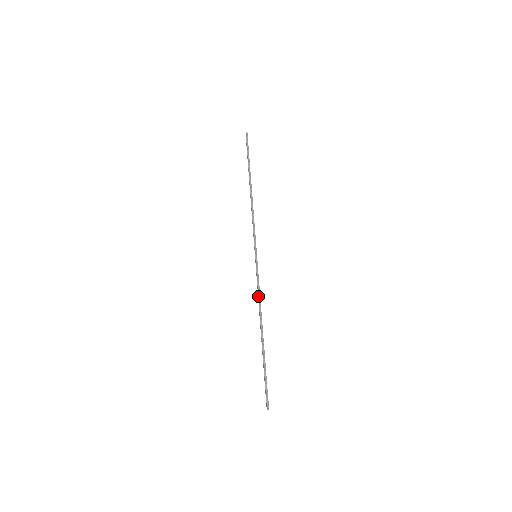
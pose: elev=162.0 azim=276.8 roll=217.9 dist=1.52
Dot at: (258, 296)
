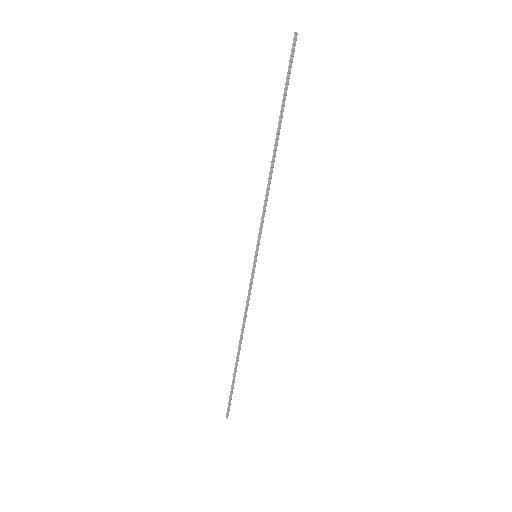
Dot at: (245, 307)
